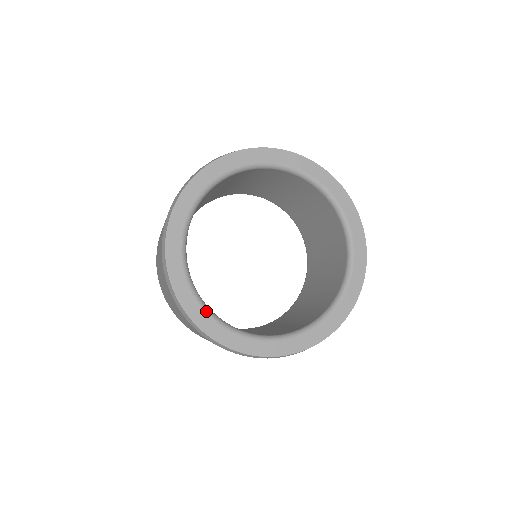
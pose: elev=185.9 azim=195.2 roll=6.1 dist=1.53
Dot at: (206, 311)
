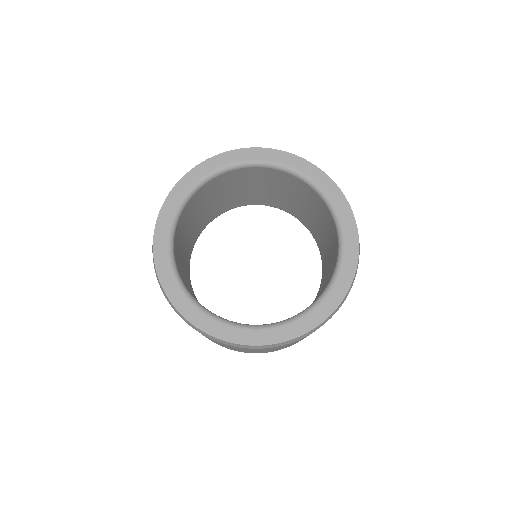
Dot at: (248, 329)
